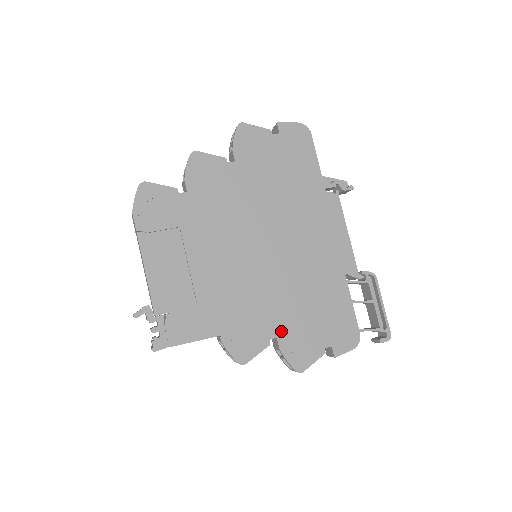
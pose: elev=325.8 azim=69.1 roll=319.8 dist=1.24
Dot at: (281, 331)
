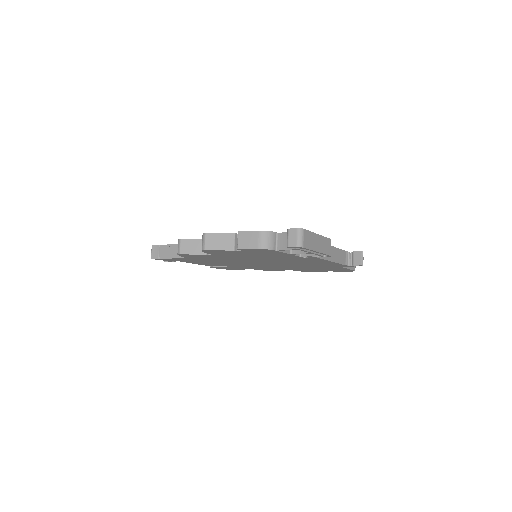
Dot at: occluded
